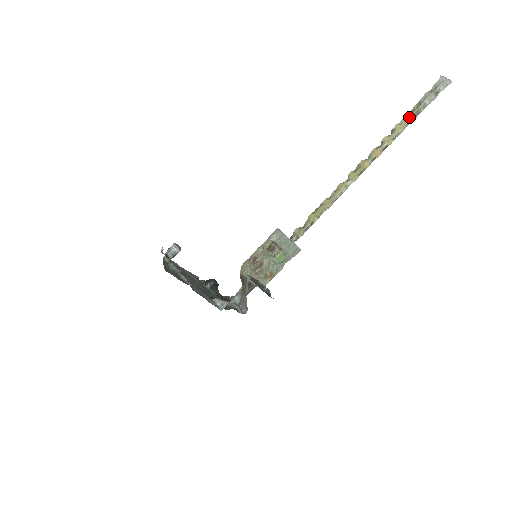
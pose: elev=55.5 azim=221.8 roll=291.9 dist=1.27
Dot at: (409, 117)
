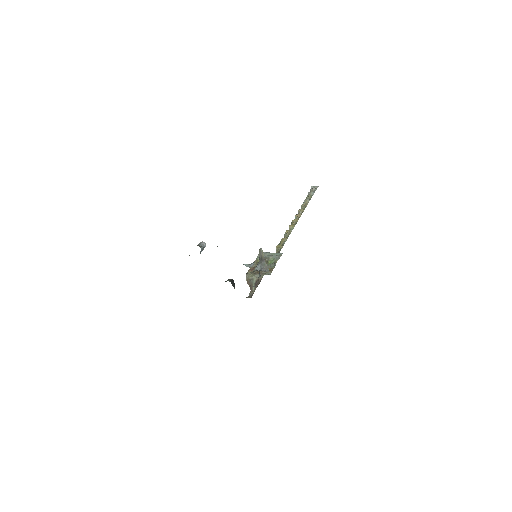
Dot at: (306, 200)
